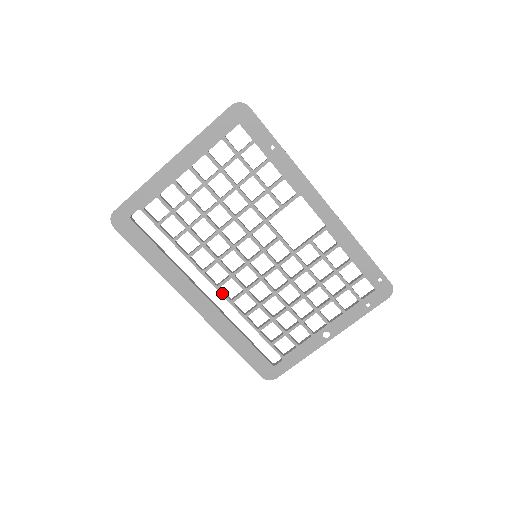
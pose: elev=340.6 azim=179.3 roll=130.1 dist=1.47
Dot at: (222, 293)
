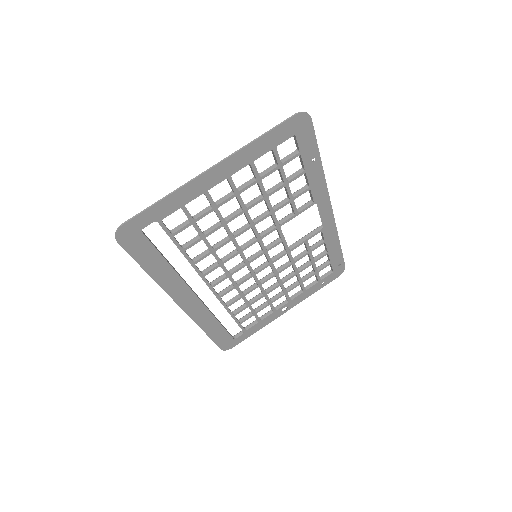
Dot at: (214, 291)
